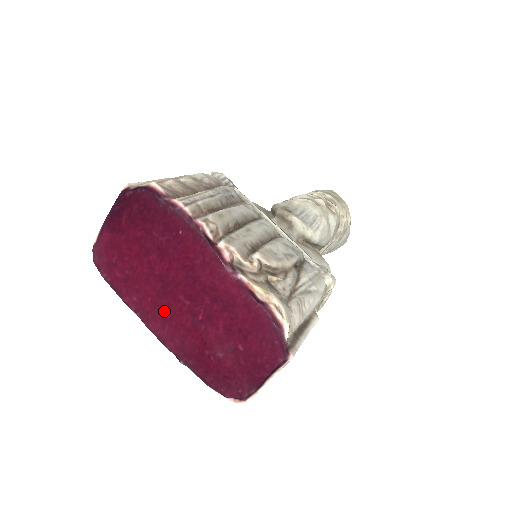
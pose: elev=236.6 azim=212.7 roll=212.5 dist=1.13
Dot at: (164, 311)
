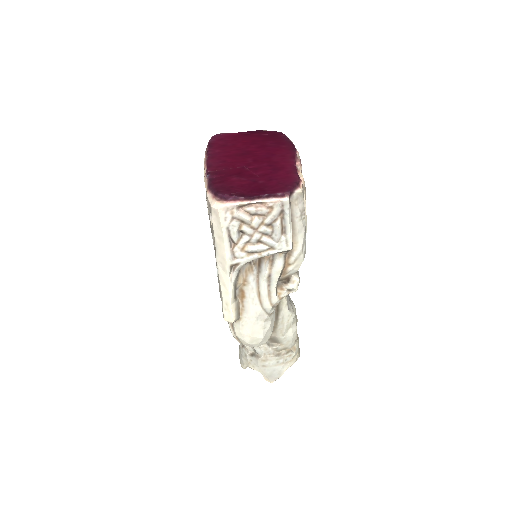
Dot at: (230, 159)
